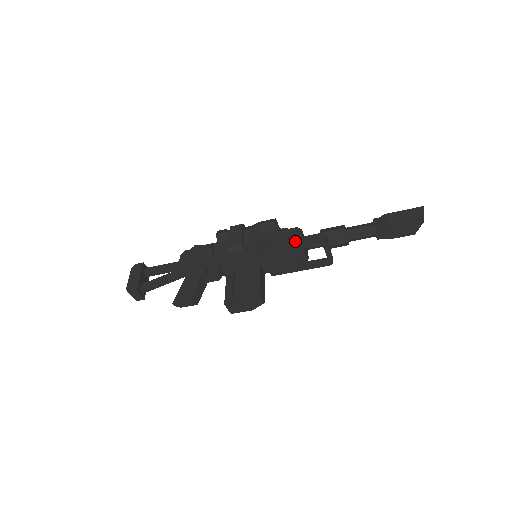
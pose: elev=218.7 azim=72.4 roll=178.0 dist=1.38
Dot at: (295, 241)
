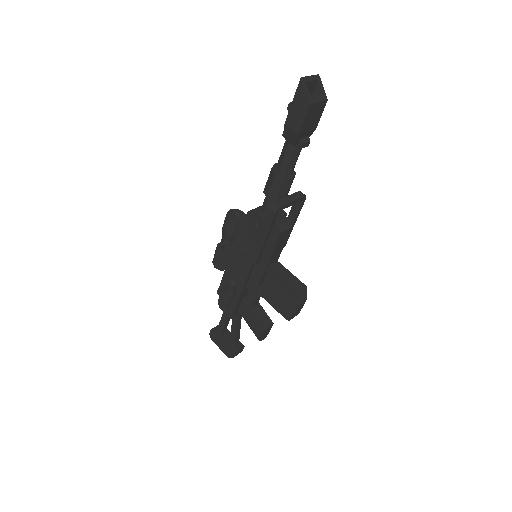
Dot at: (262, 233)
